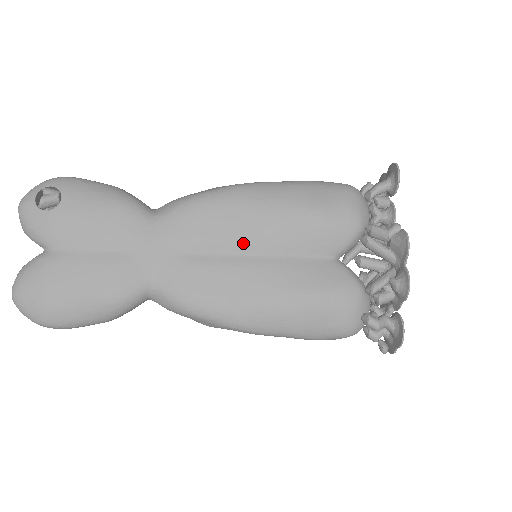
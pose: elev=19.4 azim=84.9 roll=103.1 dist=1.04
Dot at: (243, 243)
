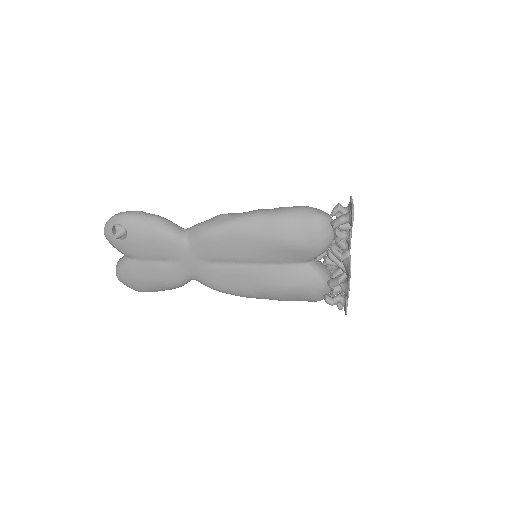
Dot at: (244, 258)
